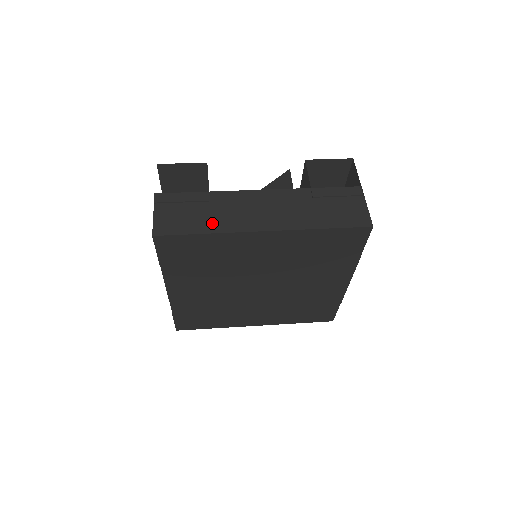
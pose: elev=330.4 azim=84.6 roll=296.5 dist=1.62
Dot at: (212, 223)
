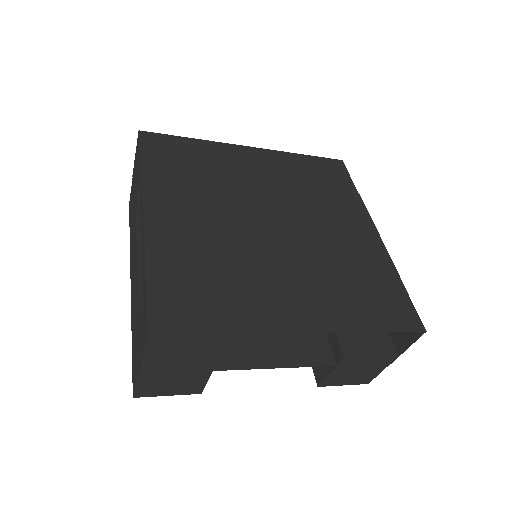
Dot at: occluded
